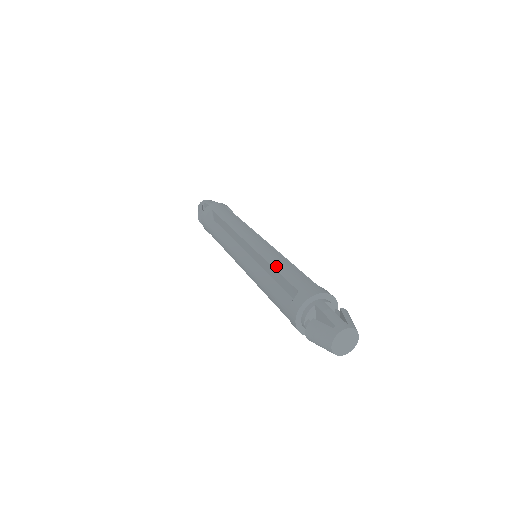
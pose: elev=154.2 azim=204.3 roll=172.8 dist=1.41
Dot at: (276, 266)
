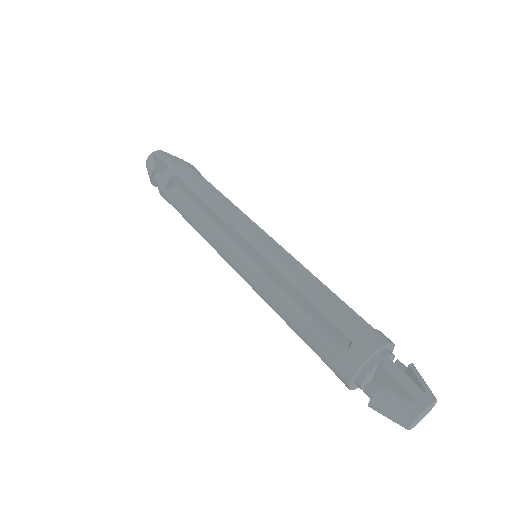
Dot at: (306, 292)
